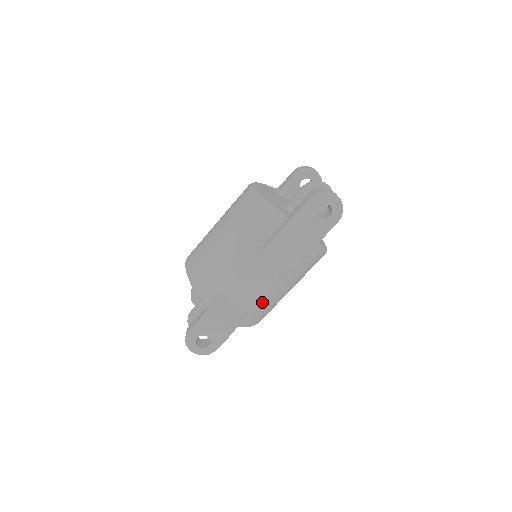
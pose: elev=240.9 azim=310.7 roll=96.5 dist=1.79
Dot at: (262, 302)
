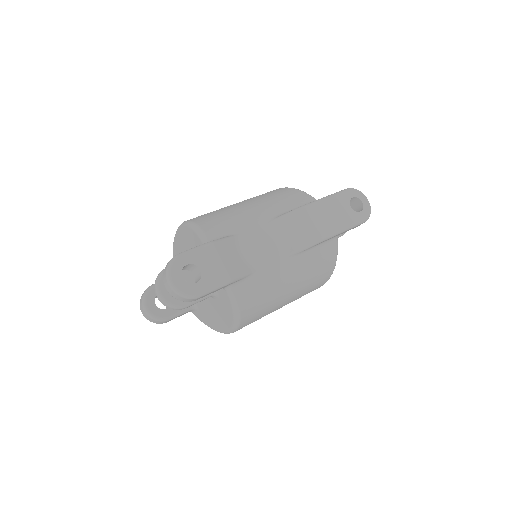
Dot at: (268, 274)
